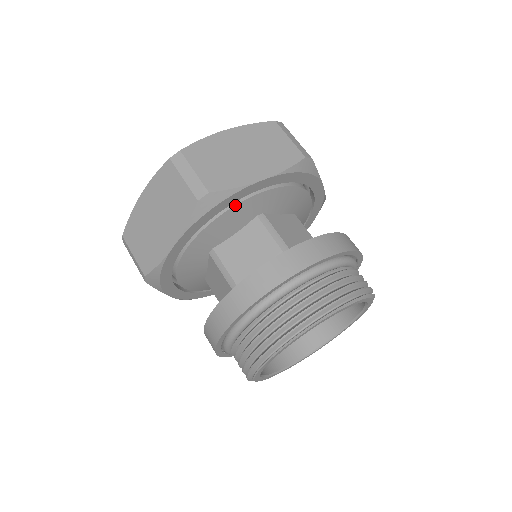
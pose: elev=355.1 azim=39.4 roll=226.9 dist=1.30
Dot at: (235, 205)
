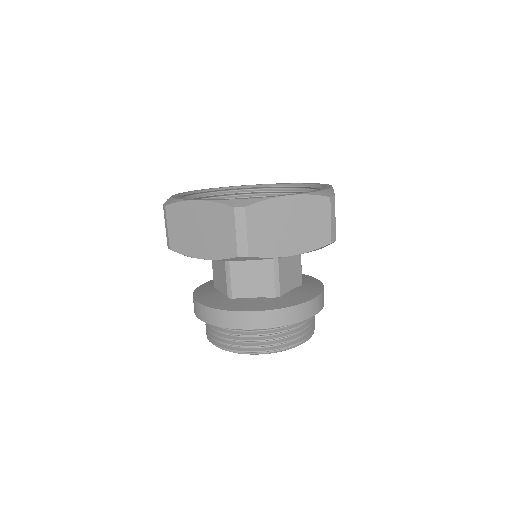
Dot at: occluded
